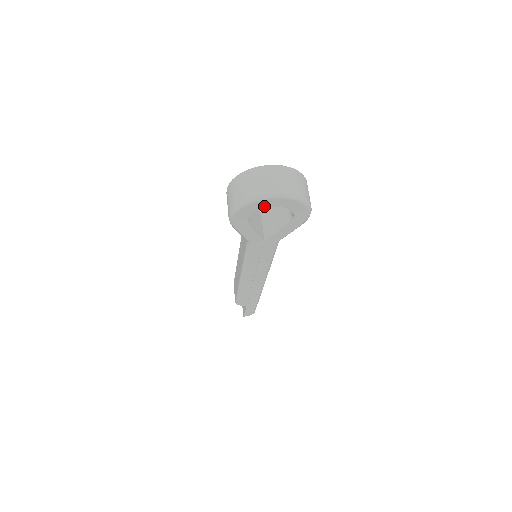
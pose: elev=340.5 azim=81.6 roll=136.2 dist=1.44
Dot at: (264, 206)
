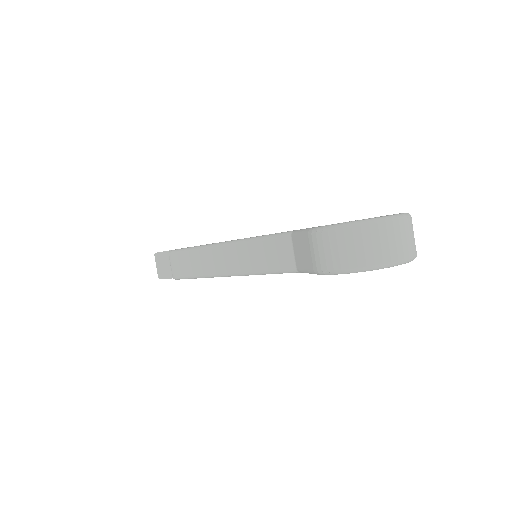
Dot at: occluded
